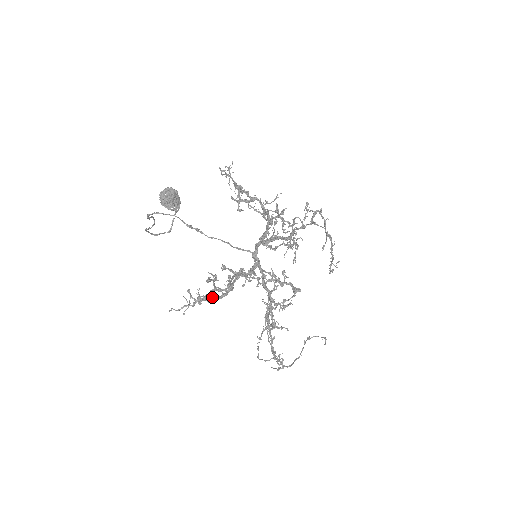
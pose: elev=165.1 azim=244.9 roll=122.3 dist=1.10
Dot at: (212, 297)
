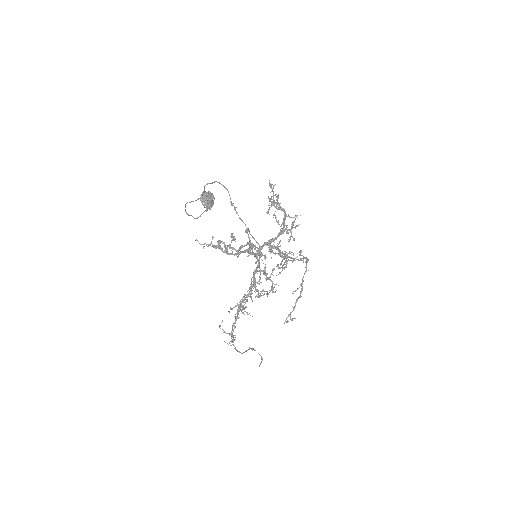
Dot at: (226, 249)
